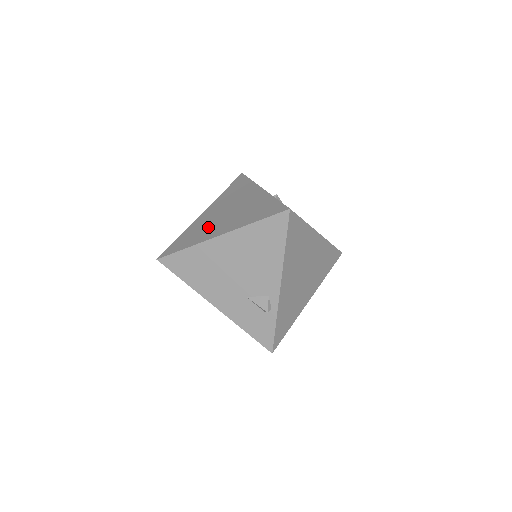
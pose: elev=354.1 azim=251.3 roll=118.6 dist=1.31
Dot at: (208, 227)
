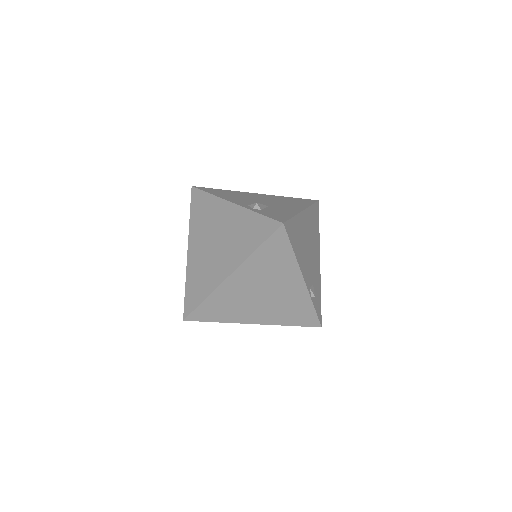
Dot at: (242, 307)
